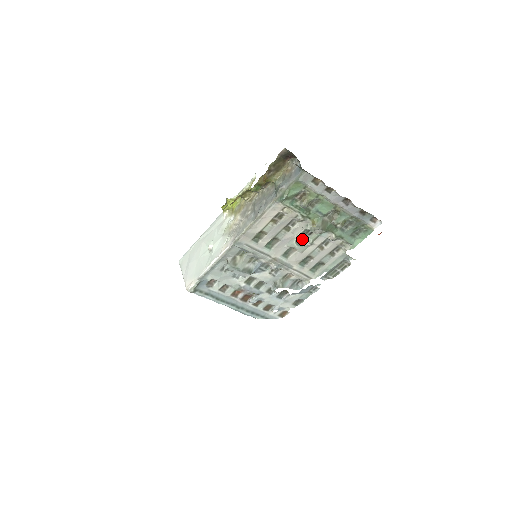
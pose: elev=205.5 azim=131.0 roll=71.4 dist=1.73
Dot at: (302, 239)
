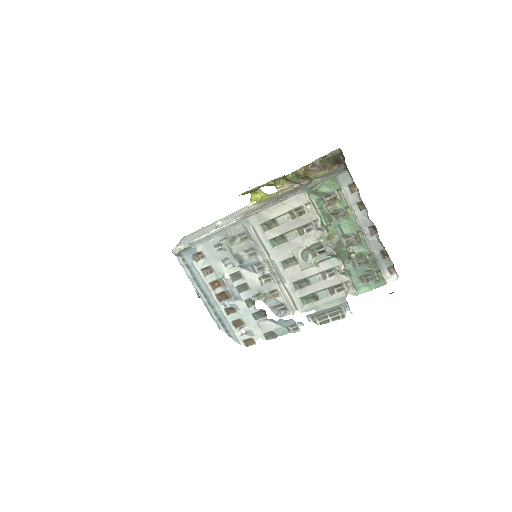
Dot at: (309, 254)
